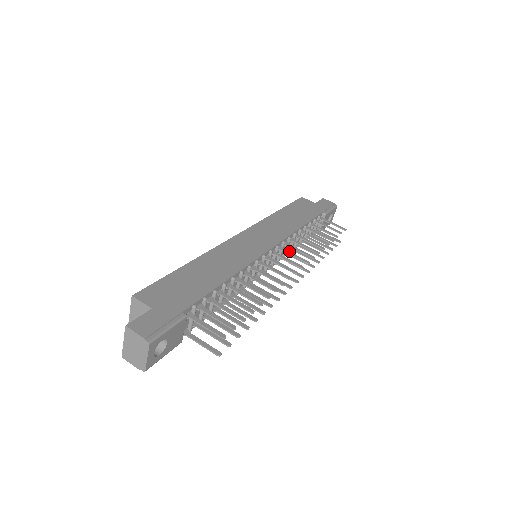
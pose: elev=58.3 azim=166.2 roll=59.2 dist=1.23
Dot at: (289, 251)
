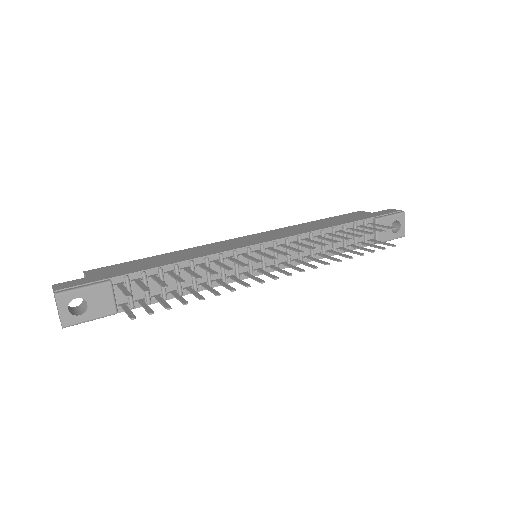
Dot at: (289, 246)
